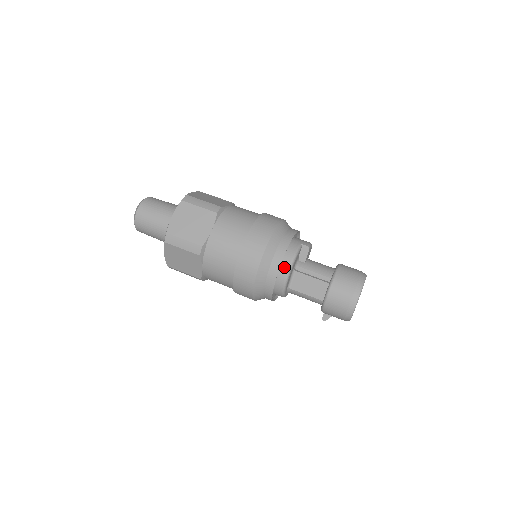
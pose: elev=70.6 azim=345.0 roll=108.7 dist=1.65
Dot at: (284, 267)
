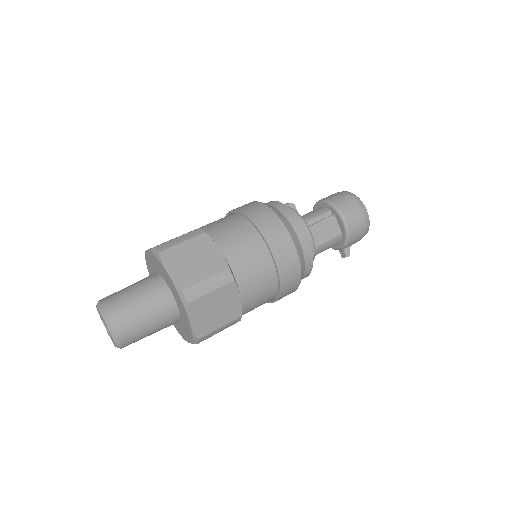
Dot at: occluded
